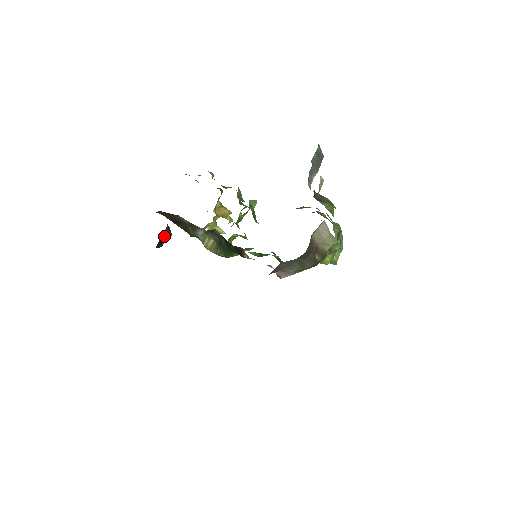
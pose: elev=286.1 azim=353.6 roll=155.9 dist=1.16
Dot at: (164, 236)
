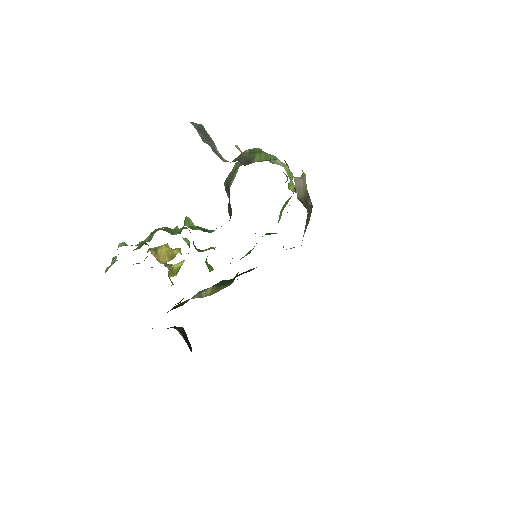
Dot at: (184, 338)
